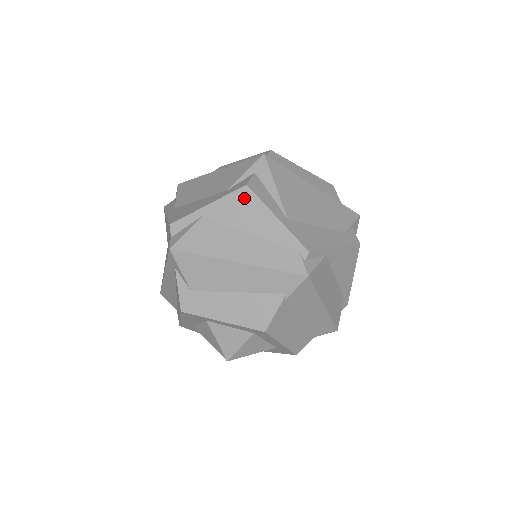
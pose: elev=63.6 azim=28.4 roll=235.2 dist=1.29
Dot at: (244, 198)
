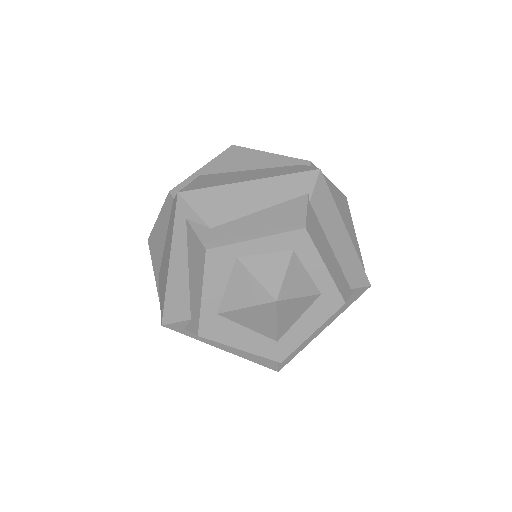
Dot at: (234, 152)
